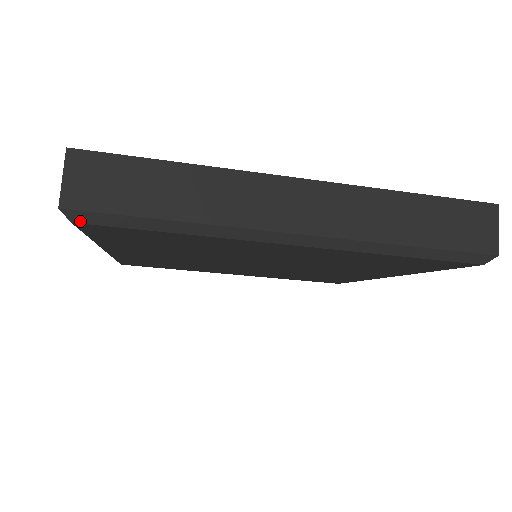
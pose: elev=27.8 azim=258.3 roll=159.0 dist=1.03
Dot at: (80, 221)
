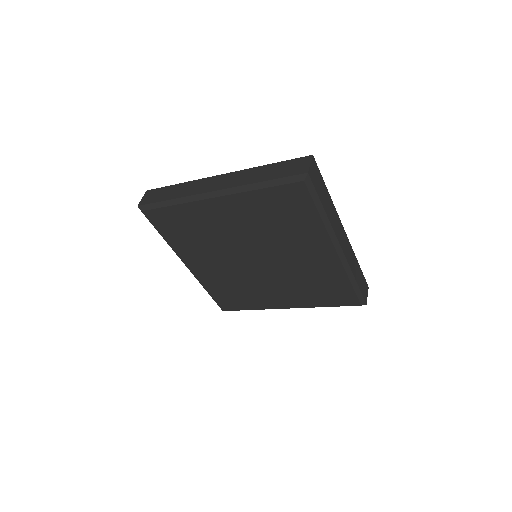
Dot at: (306, 183)
